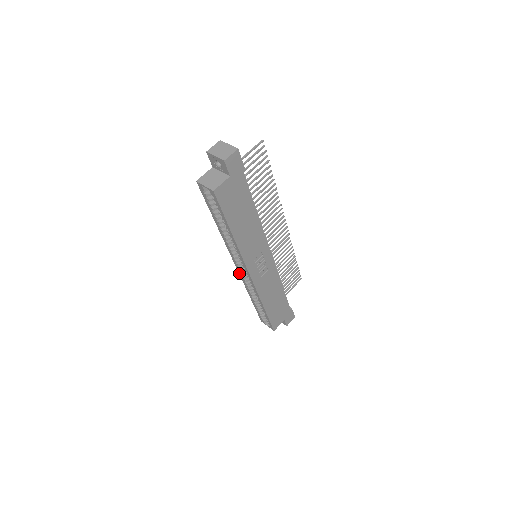
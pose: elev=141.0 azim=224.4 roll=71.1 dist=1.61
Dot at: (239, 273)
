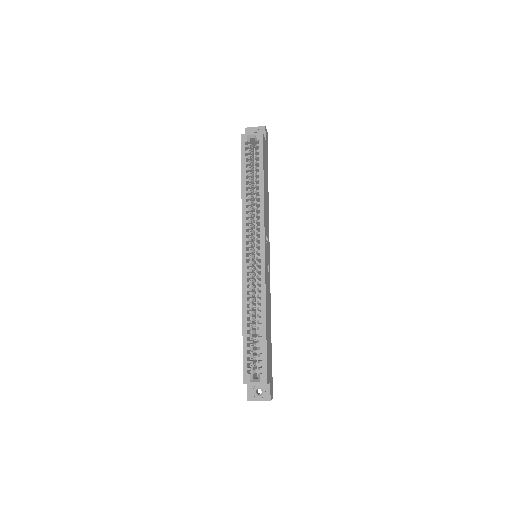
Dot at: (243, 266)
